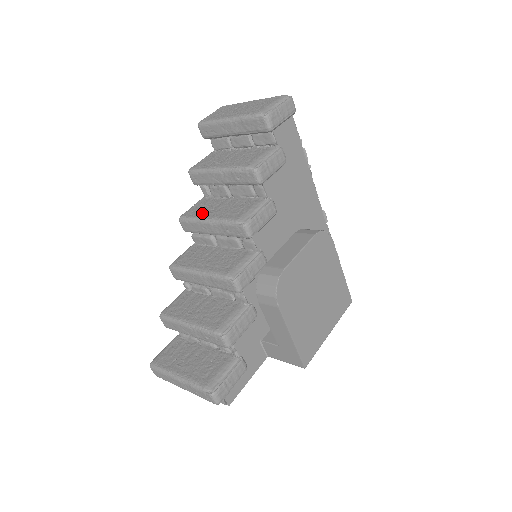
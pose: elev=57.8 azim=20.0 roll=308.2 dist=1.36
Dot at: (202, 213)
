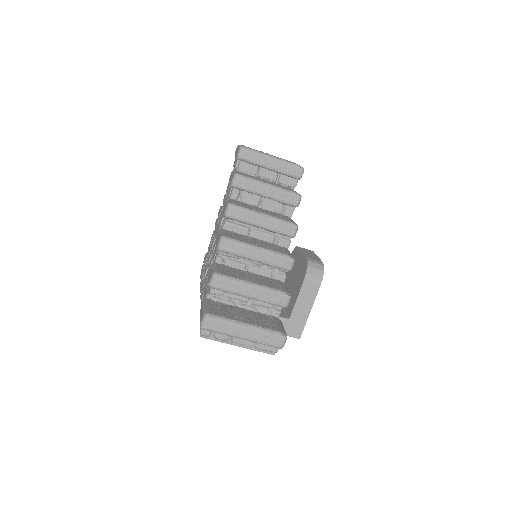
Dot at: (251, 208)
